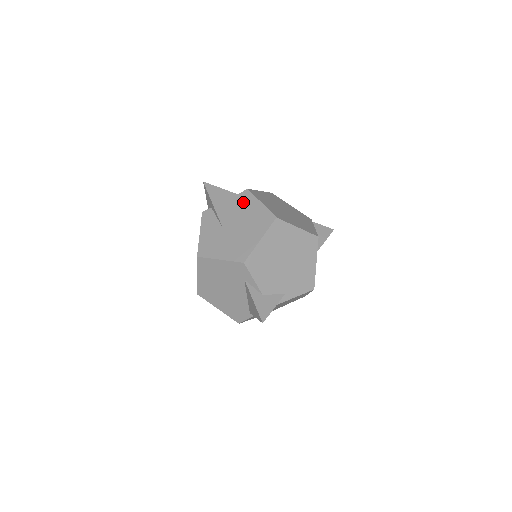
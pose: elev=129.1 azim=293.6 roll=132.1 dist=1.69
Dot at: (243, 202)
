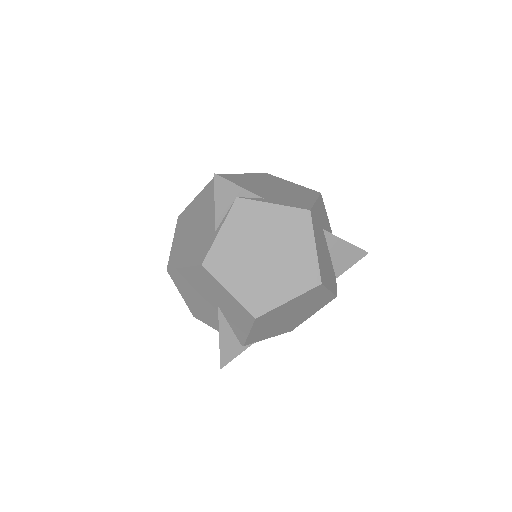
Dot at: occluded
